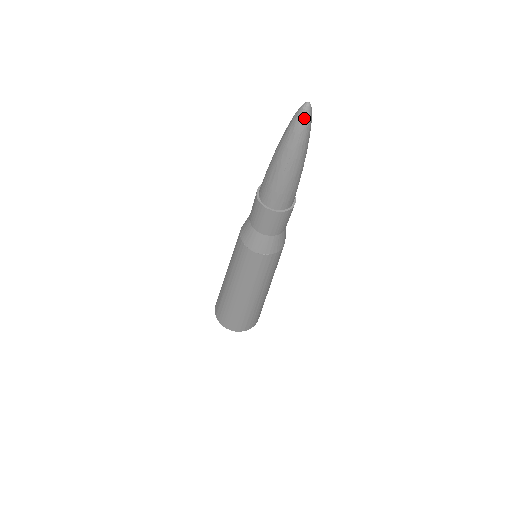
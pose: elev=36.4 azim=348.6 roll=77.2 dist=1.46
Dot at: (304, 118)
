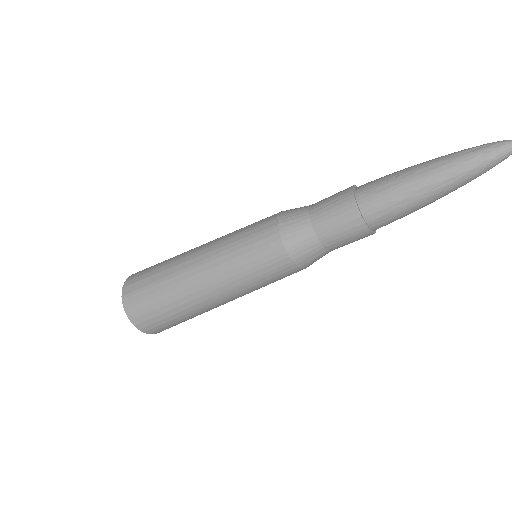
Dot at: (506, 154)
